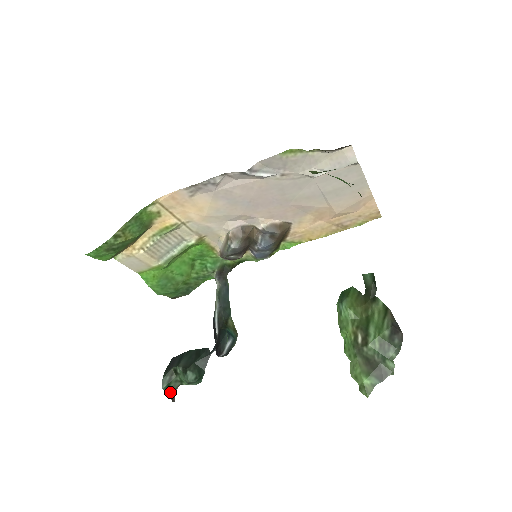
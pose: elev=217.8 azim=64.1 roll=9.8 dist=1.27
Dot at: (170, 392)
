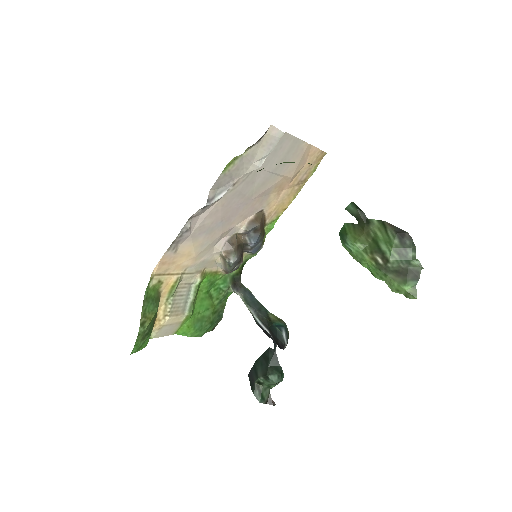
Dot at: (267, 400)
